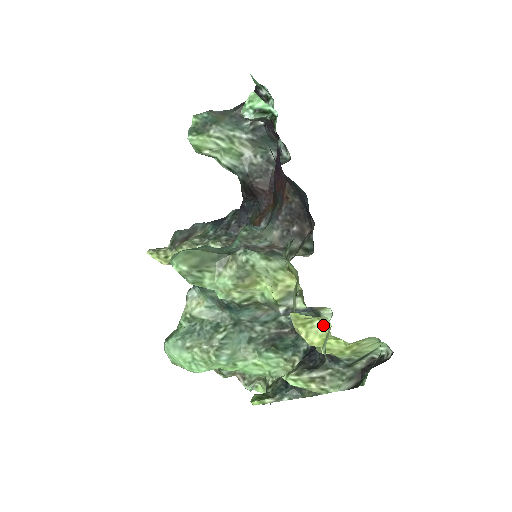
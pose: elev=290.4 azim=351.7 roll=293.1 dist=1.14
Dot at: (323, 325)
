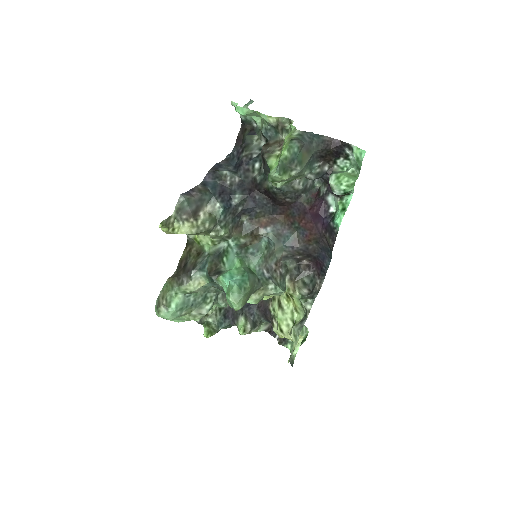
Dot at: occluded
